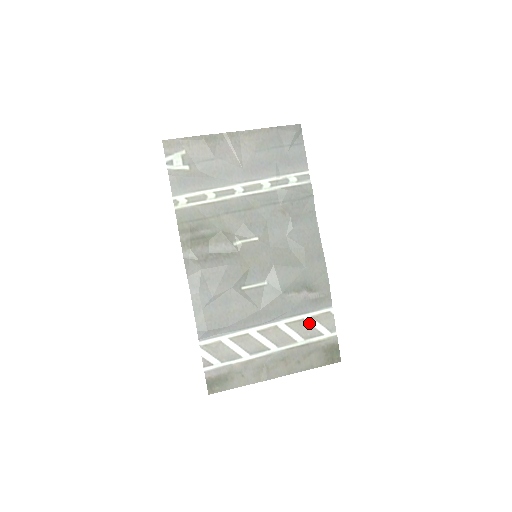
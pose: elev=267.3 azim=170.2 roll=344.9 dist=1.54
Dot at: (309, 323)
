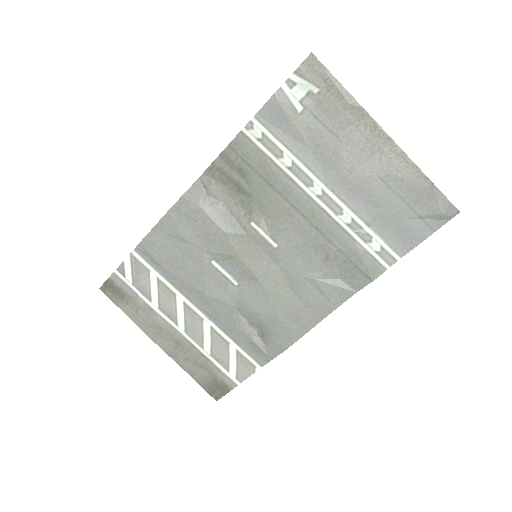
Dot at: (229, 351)
